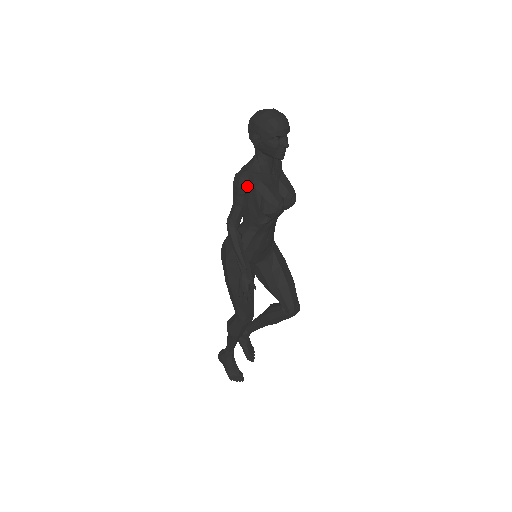
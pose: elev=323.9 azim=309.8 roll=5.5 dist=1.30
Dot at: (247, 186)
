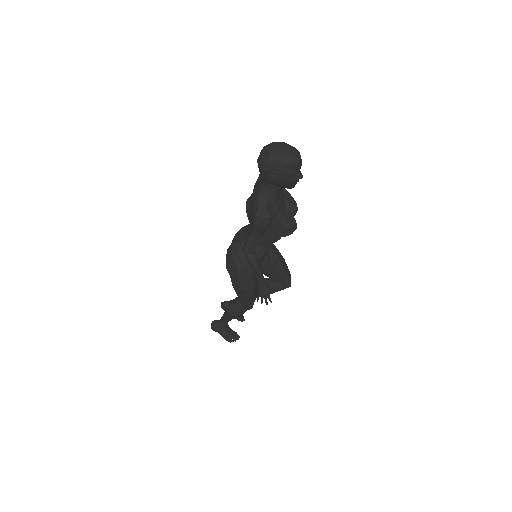
Dot at: (269, 223)
